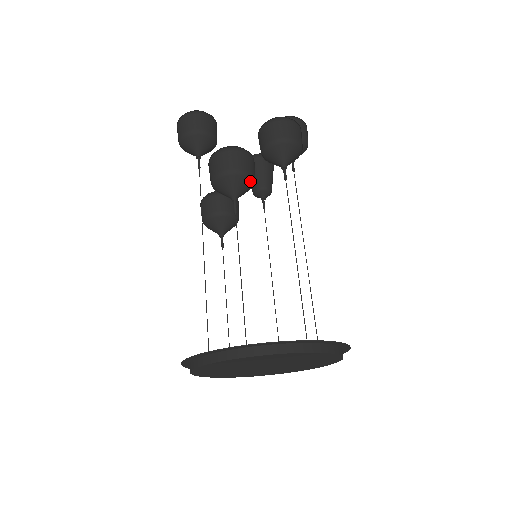
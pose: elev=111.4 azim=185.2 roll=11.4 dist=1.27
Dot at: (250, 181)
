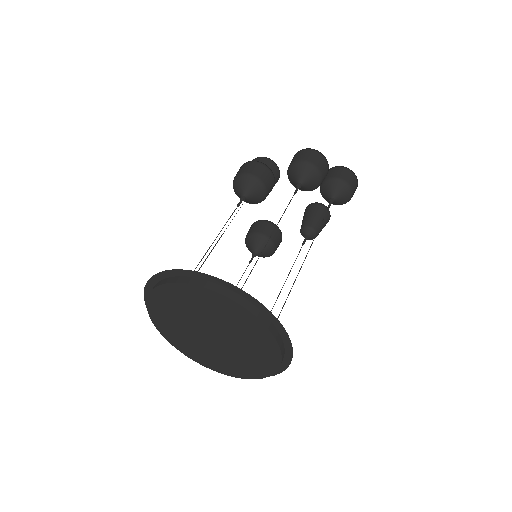
Dot at: (259, 186)
